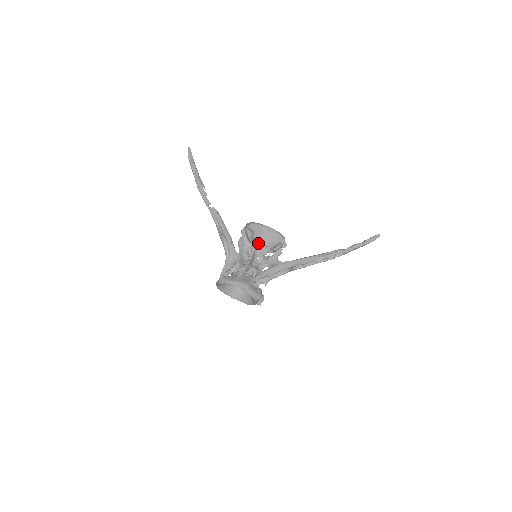
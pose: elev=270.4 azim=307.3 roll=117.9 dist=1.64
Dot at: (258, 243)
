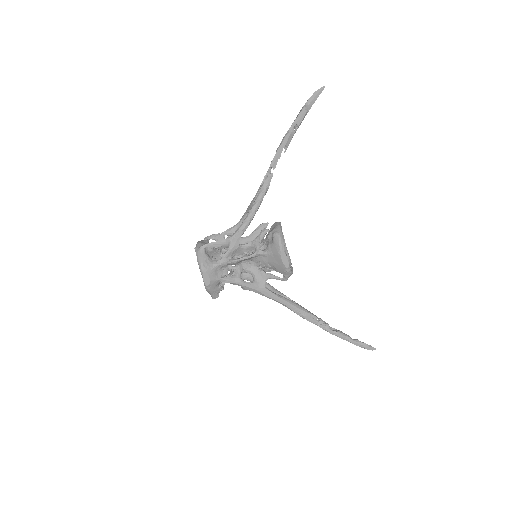
Dot at: (265, 255)
